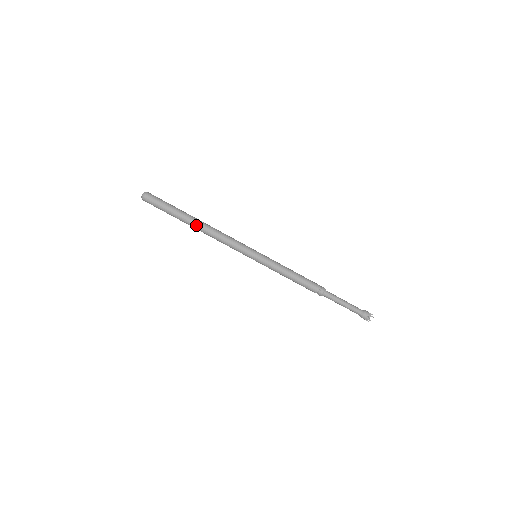
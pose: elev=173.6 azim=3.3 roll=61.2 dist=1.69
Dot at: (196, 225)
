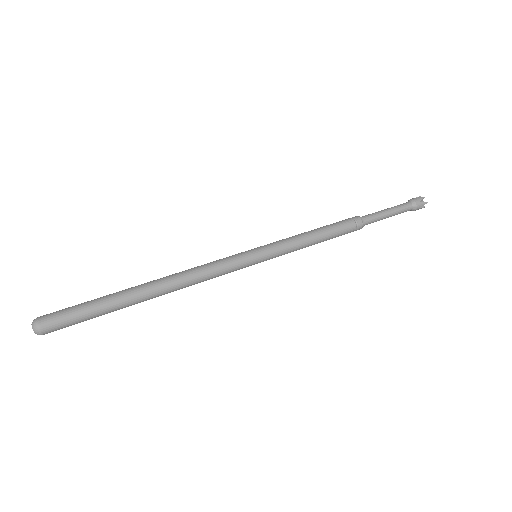
Dot at: (150, 291)
